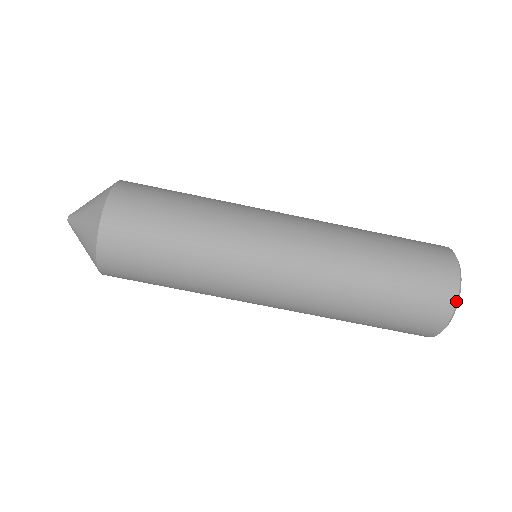
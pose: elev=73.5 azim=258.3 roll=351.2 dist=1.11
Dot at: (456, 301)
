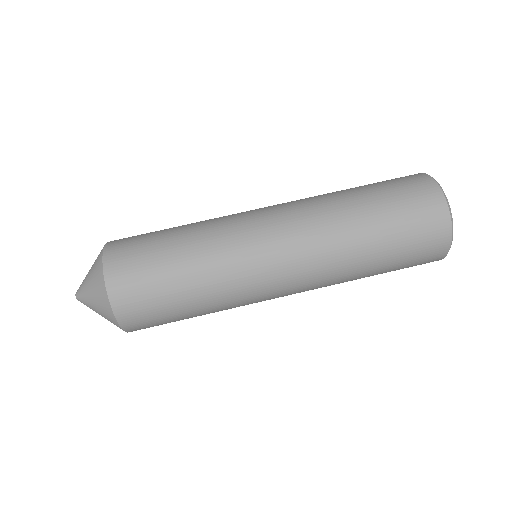
Dot at: (425, 174)
